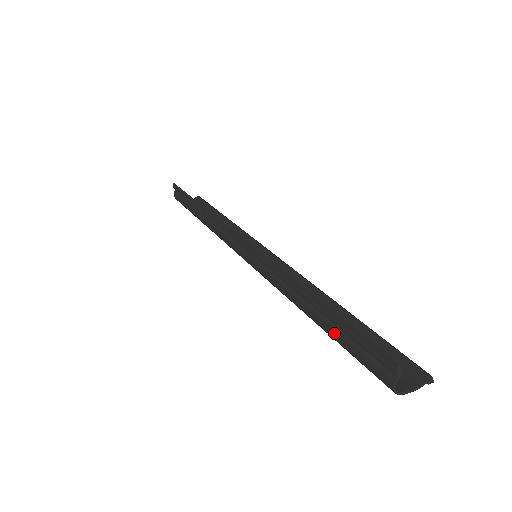
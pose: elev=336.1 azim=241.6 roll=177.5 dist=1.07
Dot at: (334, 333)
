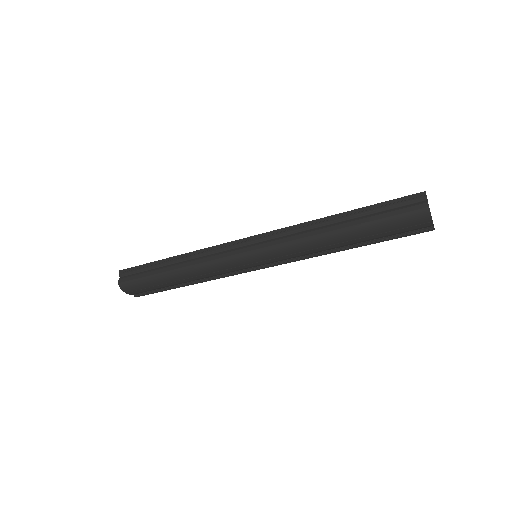
Dot at: (370, 218)
